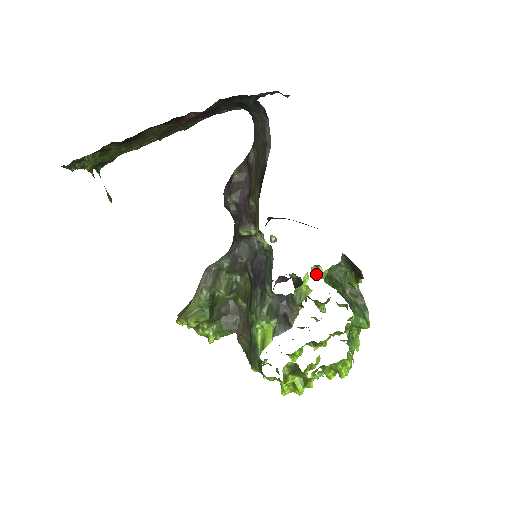
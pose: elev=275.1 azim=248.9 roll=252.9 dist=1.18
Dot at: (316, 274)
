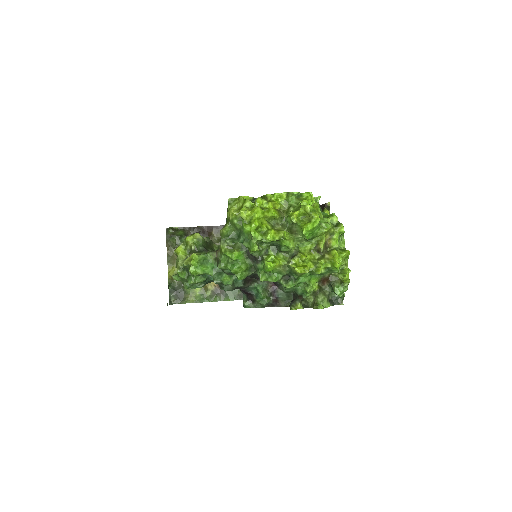
Dot at: occluded
